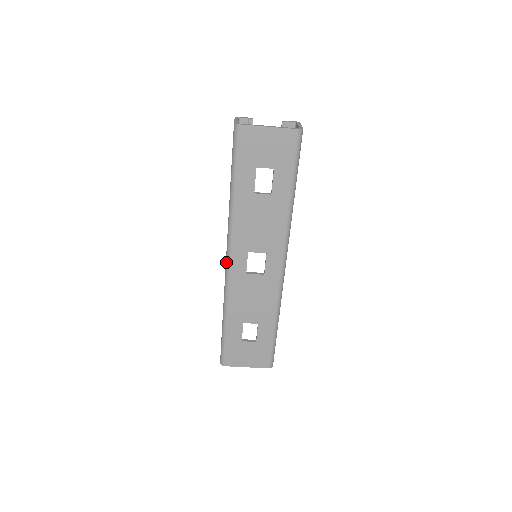
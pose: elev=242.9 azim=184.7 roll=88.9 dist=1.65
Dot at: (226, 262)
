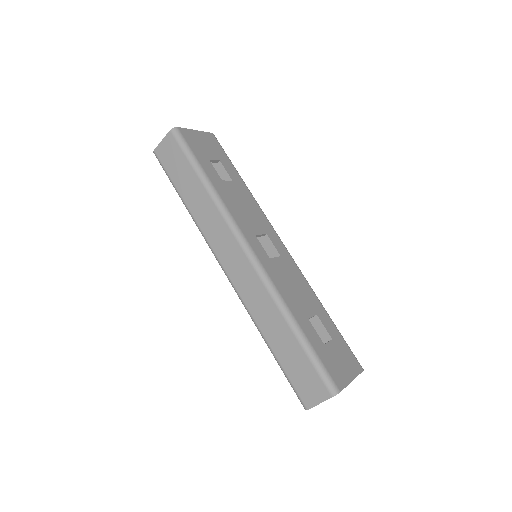
Dot at: (247, 254)
